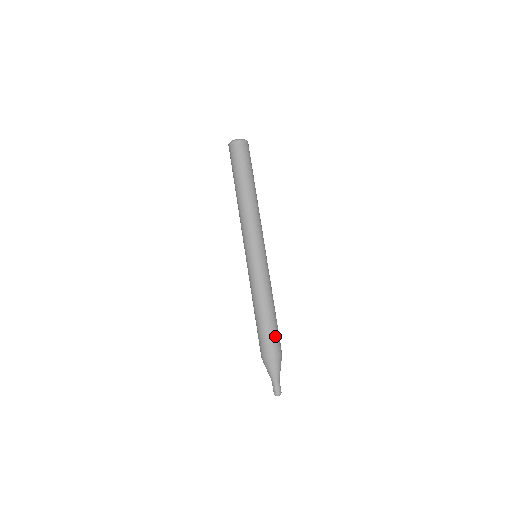
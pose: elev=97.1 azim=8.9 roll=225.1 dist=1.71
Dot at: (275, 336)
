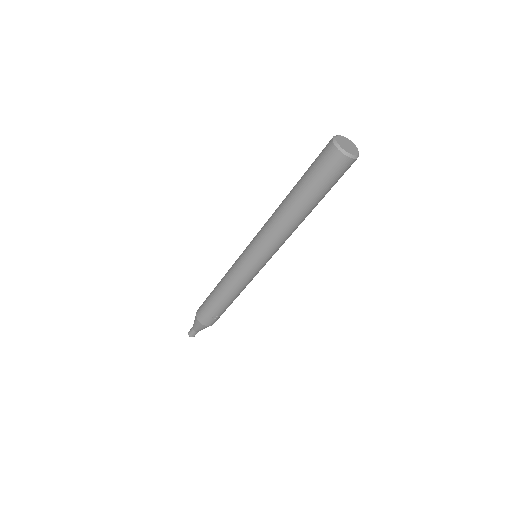
Dot at: occluded
